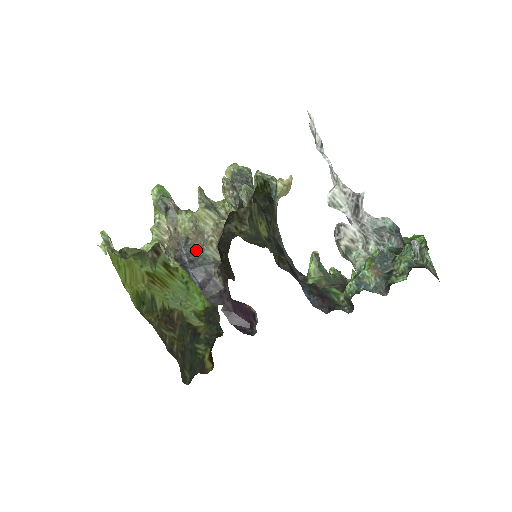
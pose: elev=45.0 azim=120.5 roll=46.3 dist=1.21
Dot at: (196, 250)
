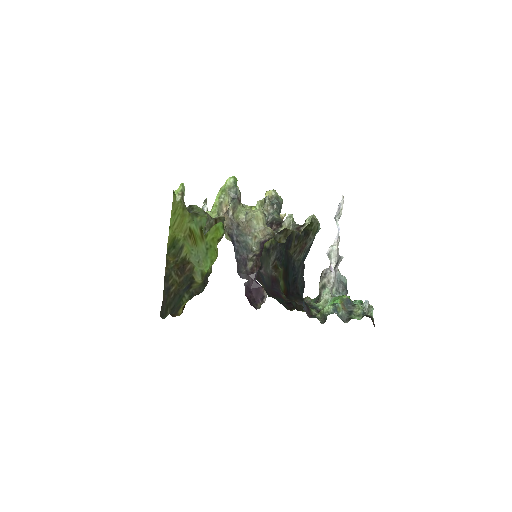
Dot at: (243, 236)
